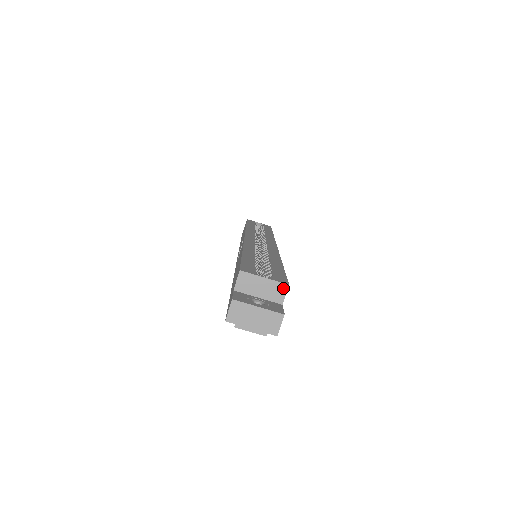
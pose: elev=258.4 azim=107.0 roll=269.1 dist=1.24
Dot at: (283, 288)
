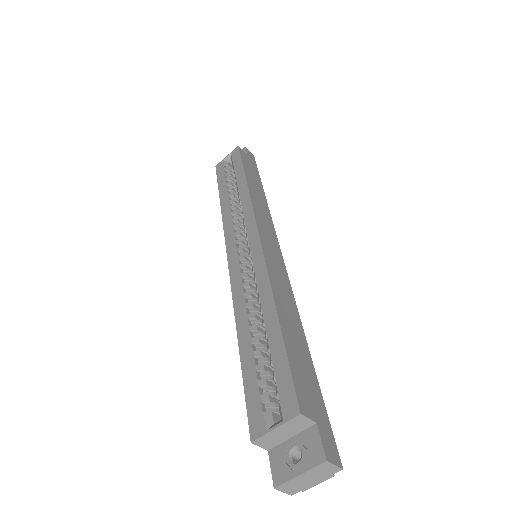
Dot at: (299, 419)
